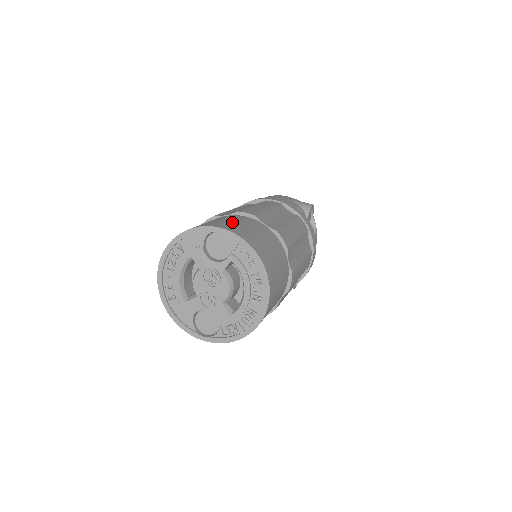
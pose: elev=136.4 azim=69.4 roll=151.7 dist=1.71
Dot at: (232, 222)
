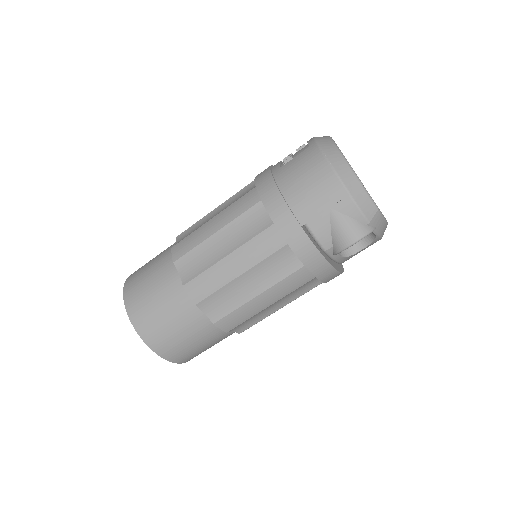
Dot at: (159, 316)
